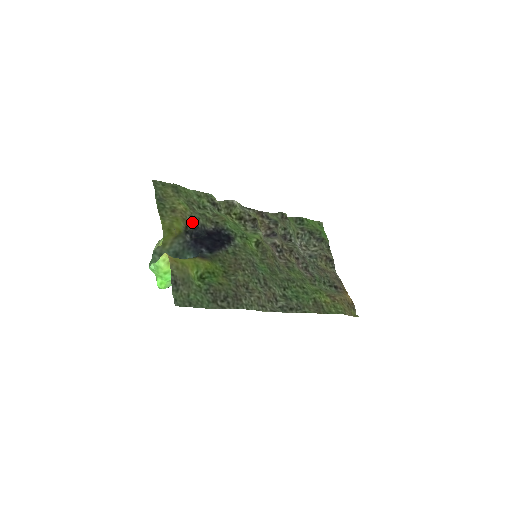
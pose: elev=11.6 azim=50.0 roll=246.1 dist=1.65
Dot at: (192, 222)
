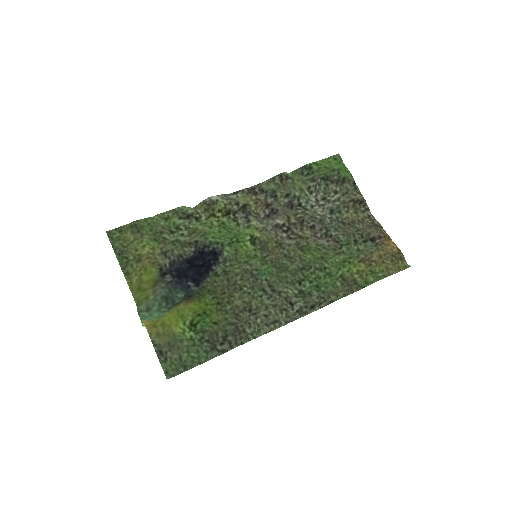
Dot at: (166, 259)
